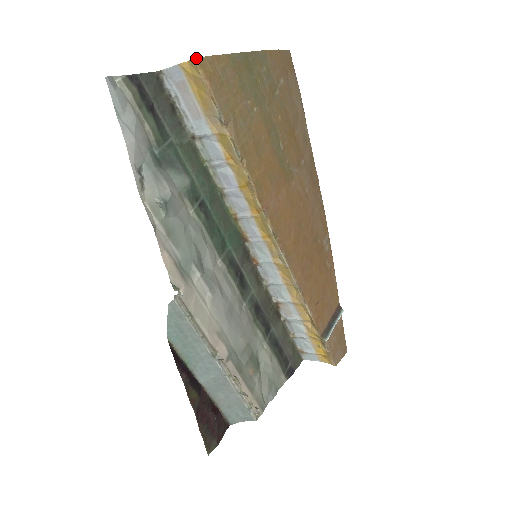
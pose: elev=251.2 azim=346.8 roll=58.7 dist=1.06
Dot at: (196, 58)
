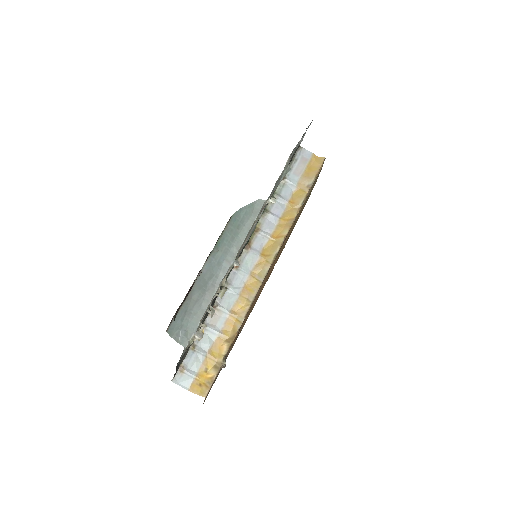
Dot at: occluded
